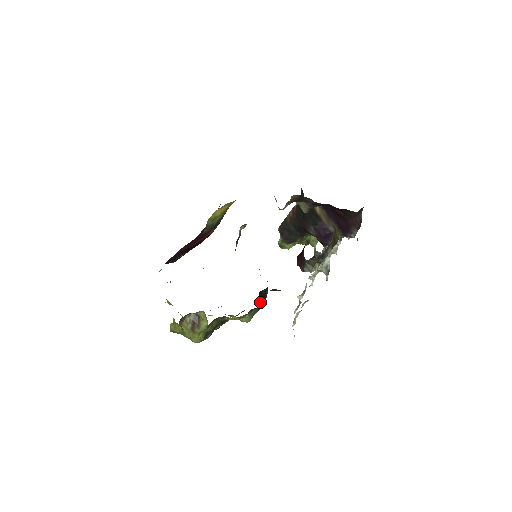
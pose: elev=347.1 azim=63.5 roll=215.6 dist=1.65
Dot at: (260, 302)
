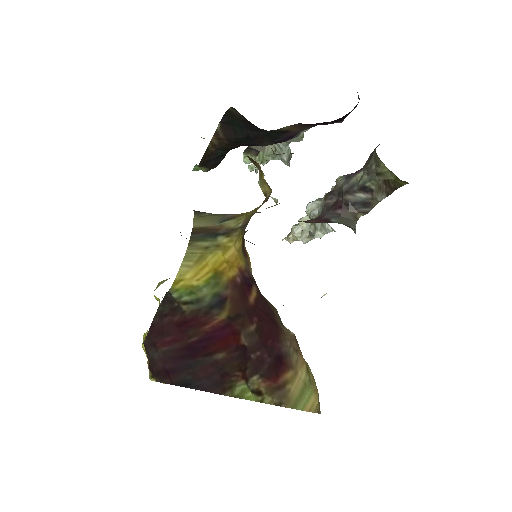
Dot at: occluded
